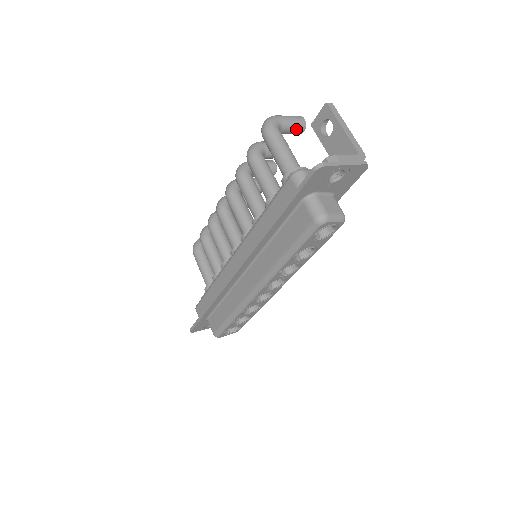
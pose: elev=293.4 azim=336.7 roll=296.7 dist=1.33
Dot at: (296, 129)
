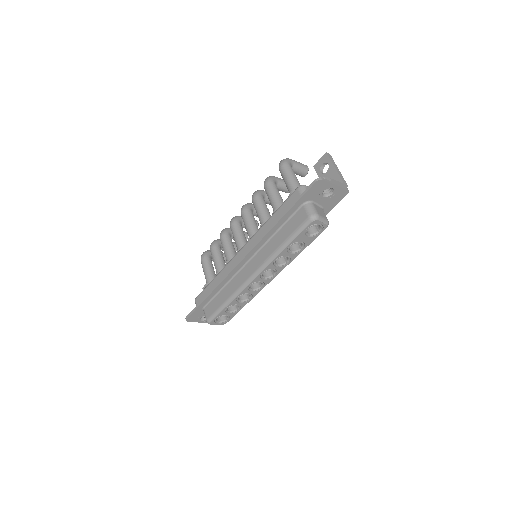
Dot at: (301, 171)
